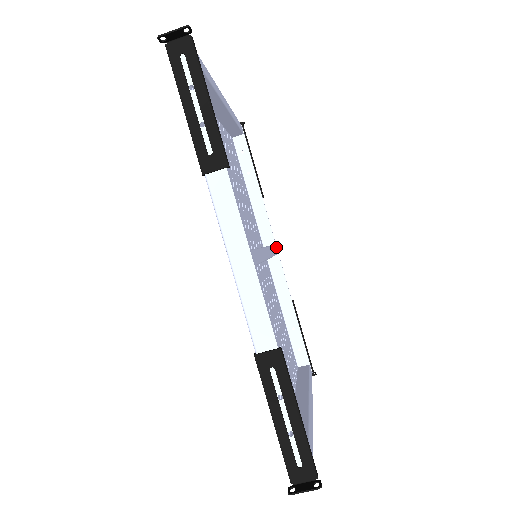
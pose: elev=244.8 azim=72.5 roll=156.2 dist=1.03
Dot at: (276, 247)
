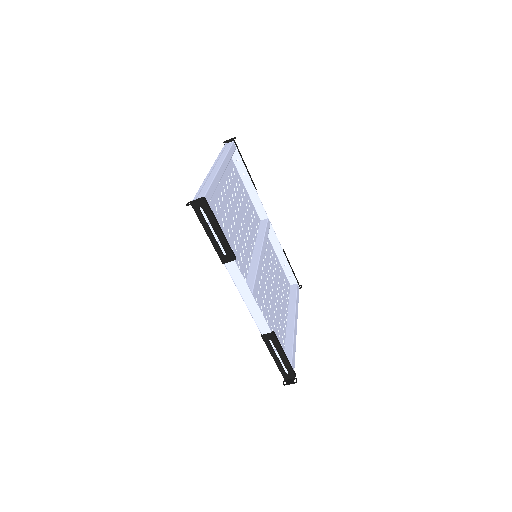
Dot at: (269, 220)
